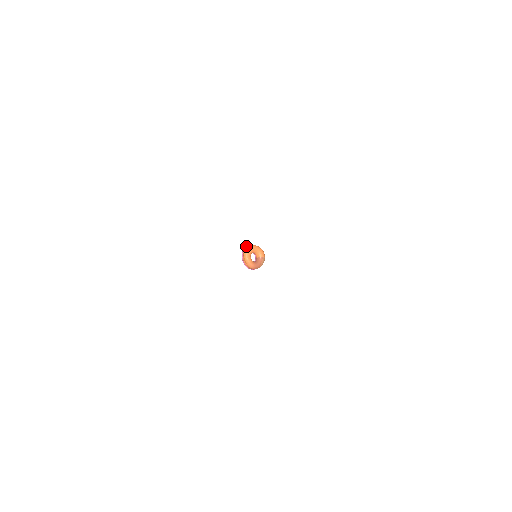
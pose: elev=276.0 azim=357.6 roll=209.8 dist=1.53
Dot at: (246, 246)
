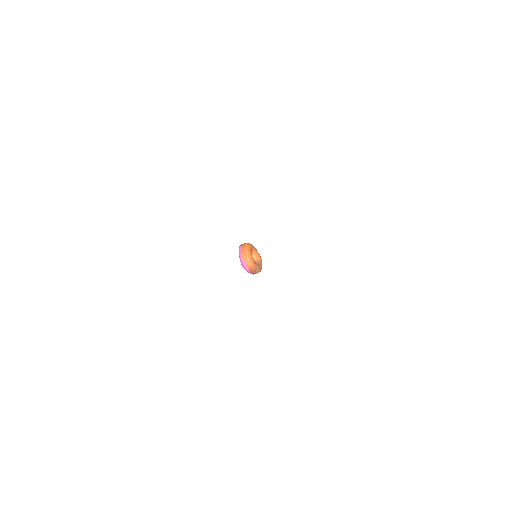
Dot at: (242, 244)
